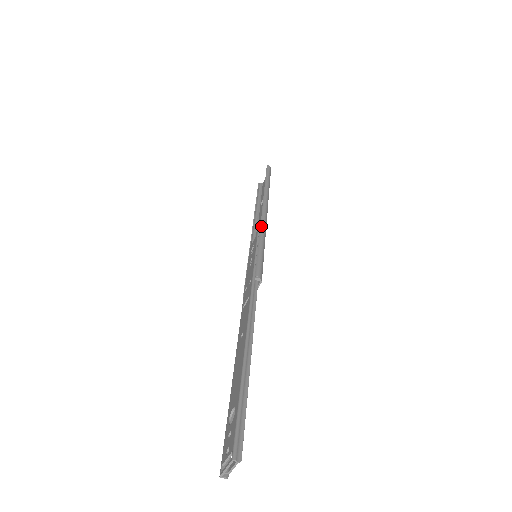
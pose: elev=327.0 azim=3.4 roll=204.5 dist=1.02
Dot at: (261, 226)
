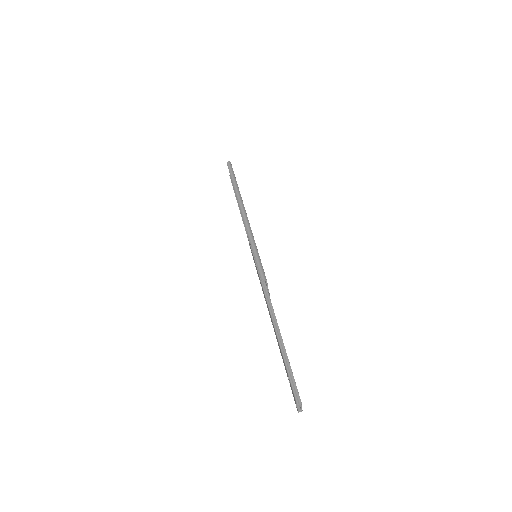
Dot at: (247, 232)
